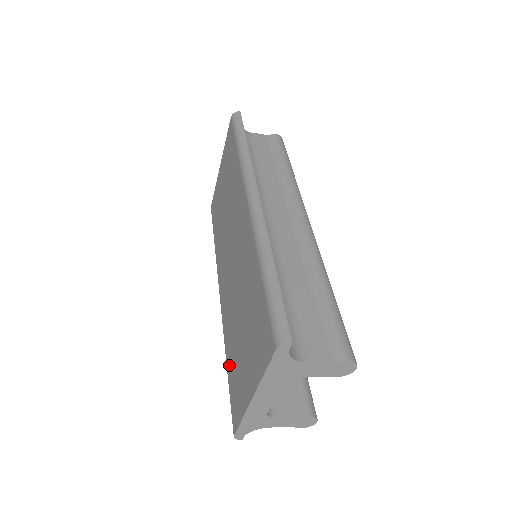
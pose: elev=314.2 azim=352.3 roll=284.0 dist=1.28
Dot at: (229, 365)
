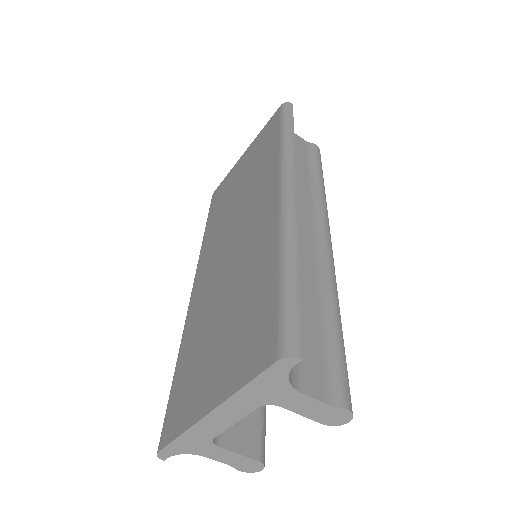
Dot at: (181, 365)
